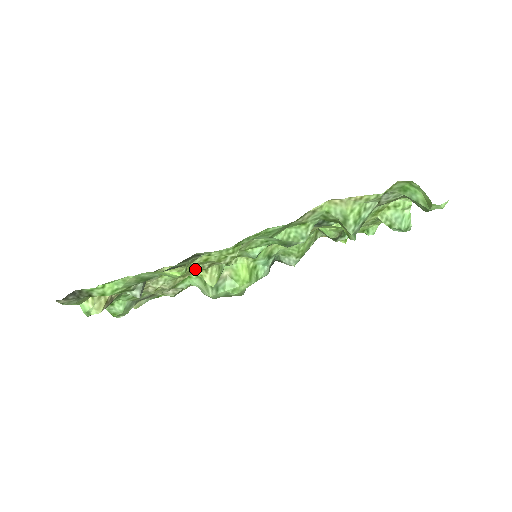
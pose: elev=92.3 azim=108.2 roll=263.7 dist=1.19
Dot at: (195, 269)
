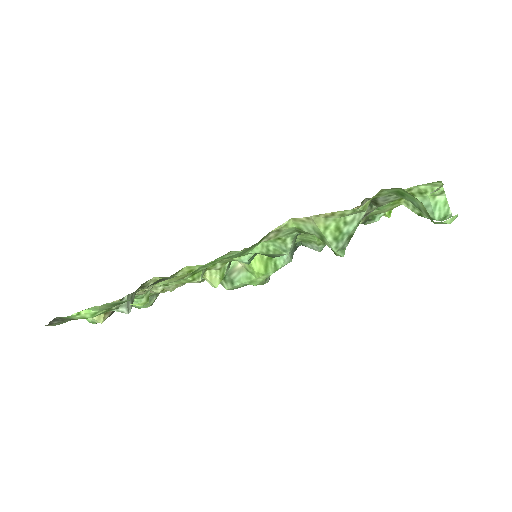
Dot at: occluded
